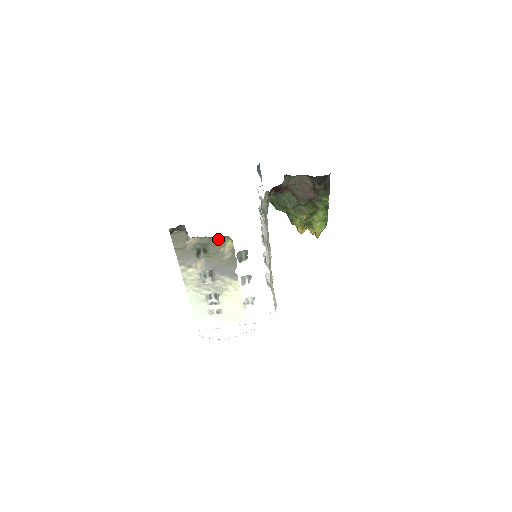
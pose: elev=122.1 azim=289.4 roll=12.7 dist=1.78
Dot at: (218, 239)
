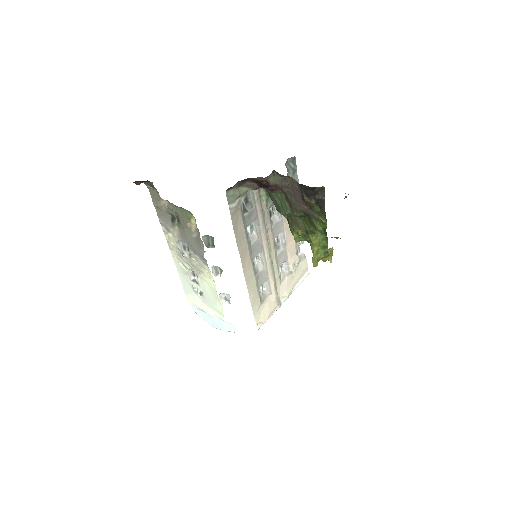
Dot at: (184, 211)
